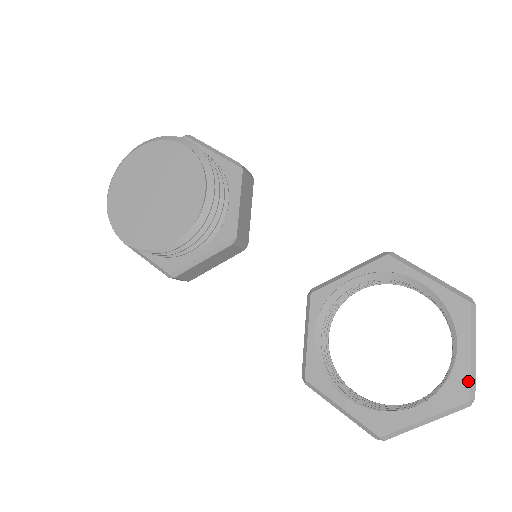
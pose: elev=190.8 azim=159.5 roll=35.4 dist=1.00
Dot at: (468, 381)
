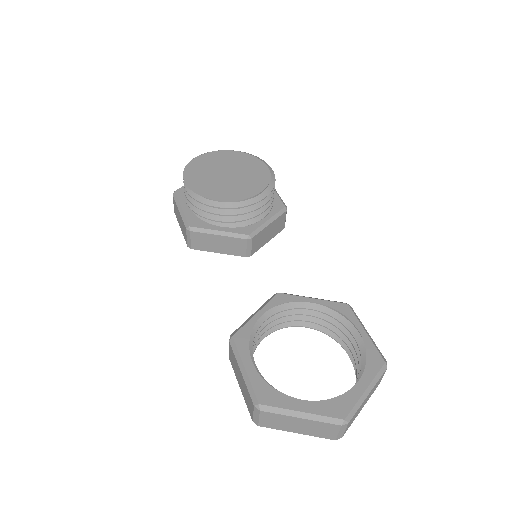
Dot at: (352, 406)
